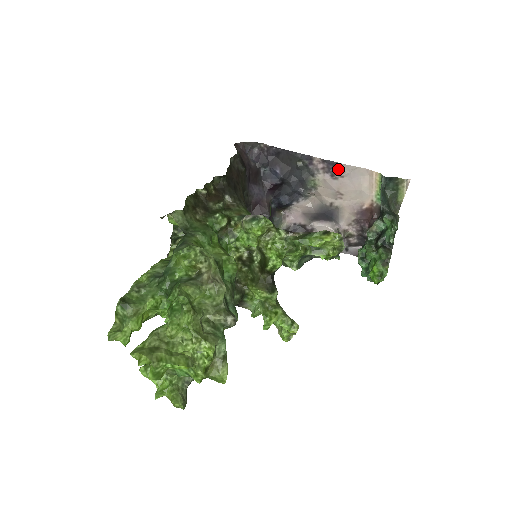
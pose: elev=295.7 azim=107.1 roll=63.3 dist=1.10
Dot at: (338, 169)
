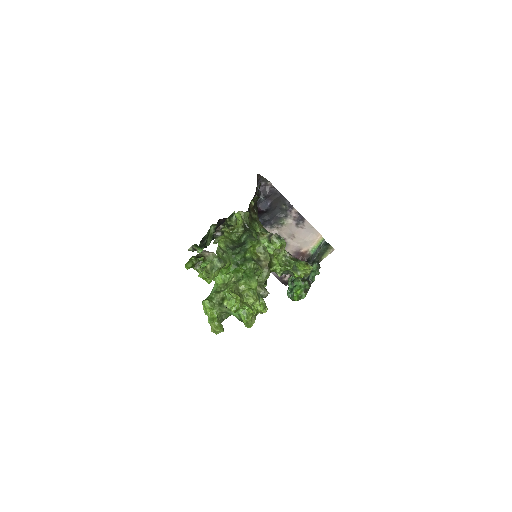
Dot at: (303, 222)
